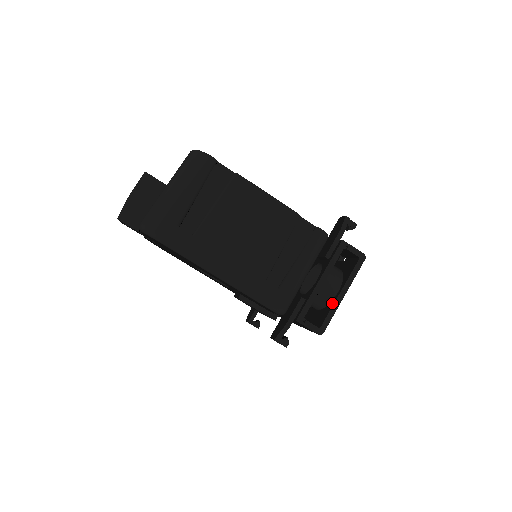
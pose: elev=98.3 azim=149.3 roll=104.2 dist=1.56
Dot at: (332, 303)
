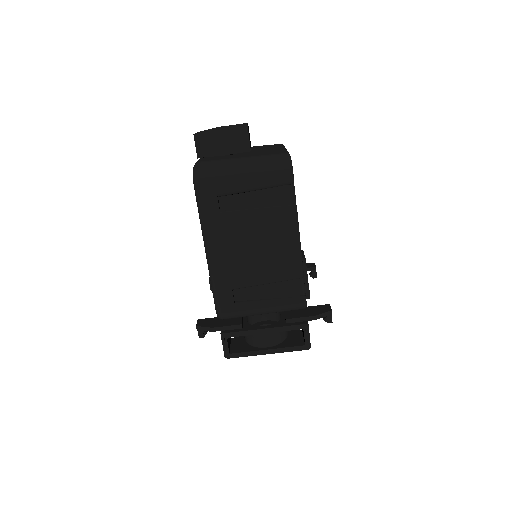
Dot at: (255, 349)
